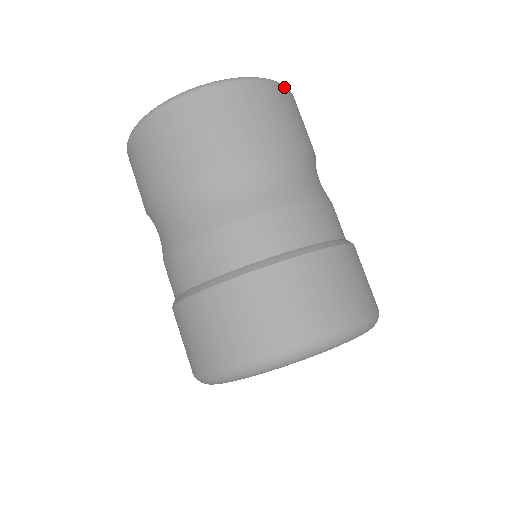
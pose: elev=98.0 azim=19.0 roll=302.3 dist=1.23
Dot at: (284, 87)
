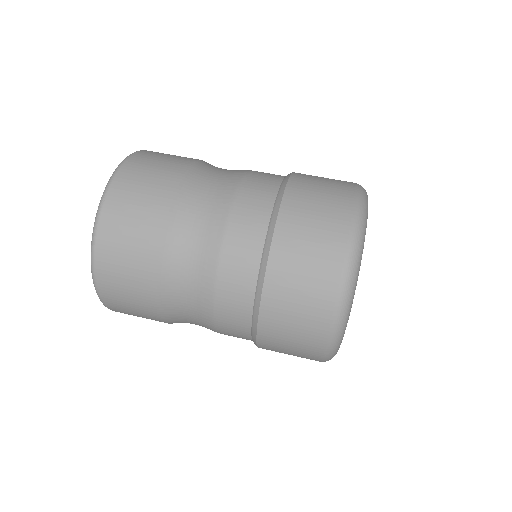
Dot at: occluded
